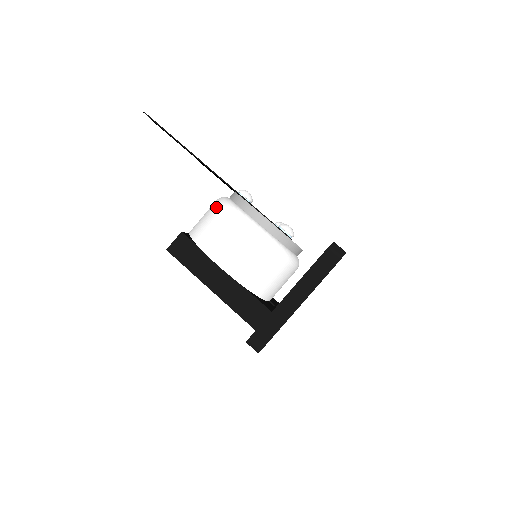
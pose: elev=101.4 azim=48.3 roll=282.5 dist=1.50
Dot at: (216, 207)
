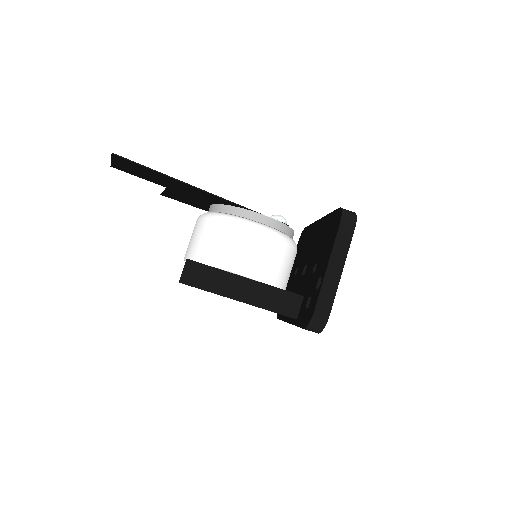
Dot at: (207, 223)
